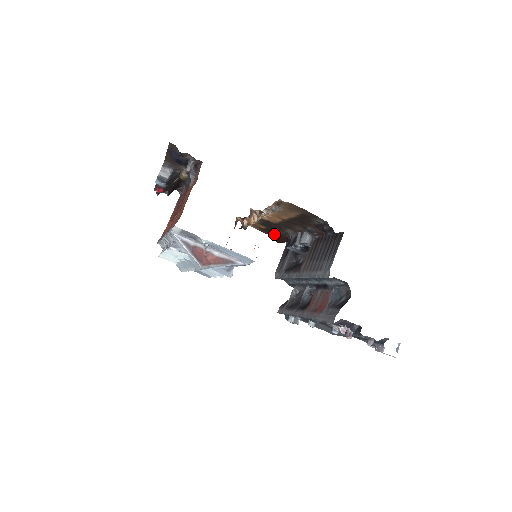
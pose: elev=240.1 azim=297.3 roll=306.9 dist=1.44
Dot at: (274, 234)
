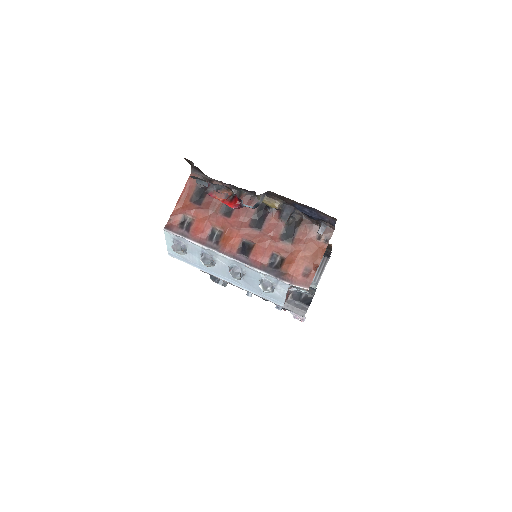
Dot at: occluded
